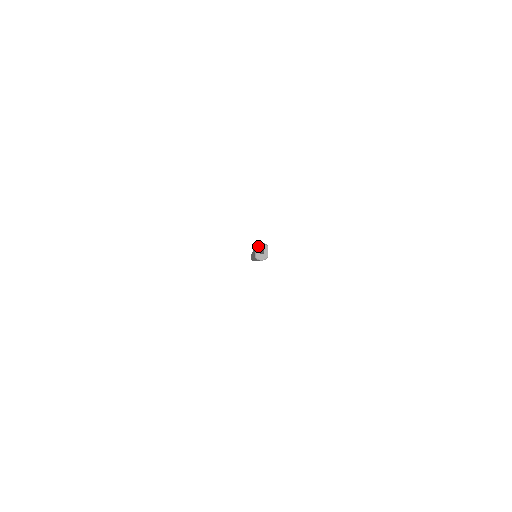
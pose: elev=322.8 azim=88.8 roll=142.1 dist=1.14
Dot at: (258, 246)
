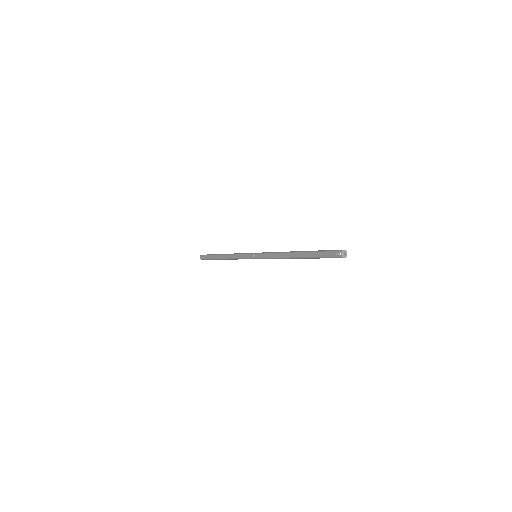
Dot at: (343, 251)
